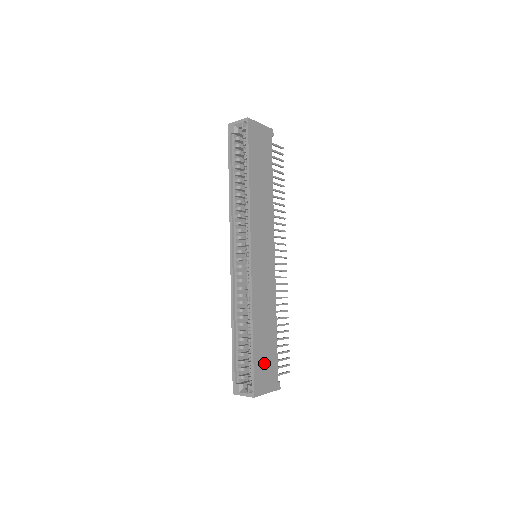
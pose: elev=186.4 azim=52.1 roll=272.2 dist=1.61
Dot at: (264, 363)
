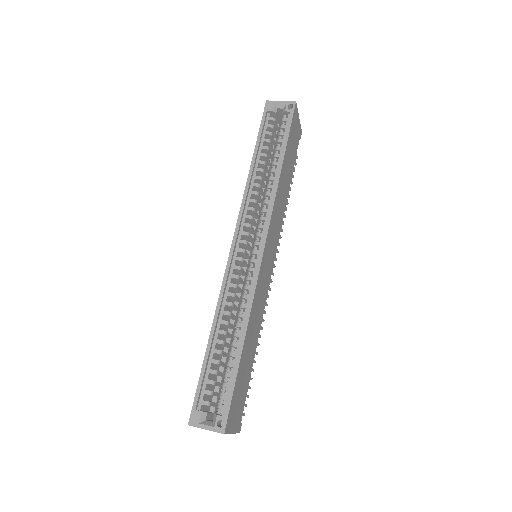
Dot at: (240, 390)
